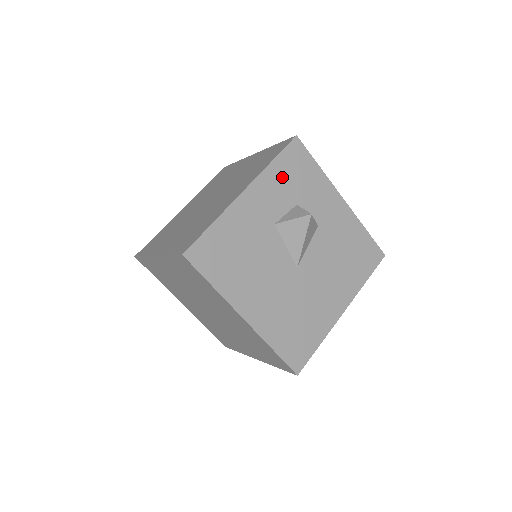
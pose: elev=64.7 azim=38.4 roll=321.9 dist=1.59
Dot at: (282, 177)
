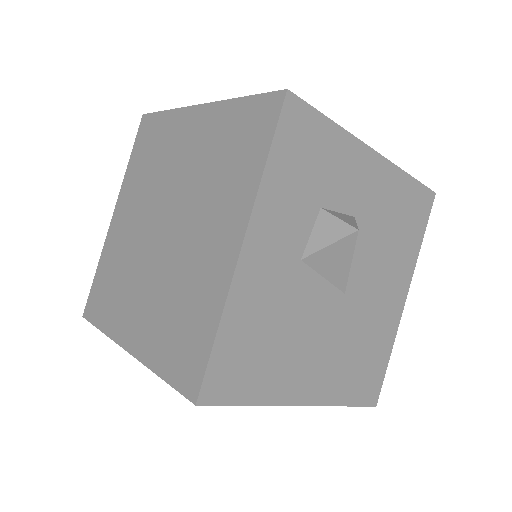
Dot at: (288, 180)
